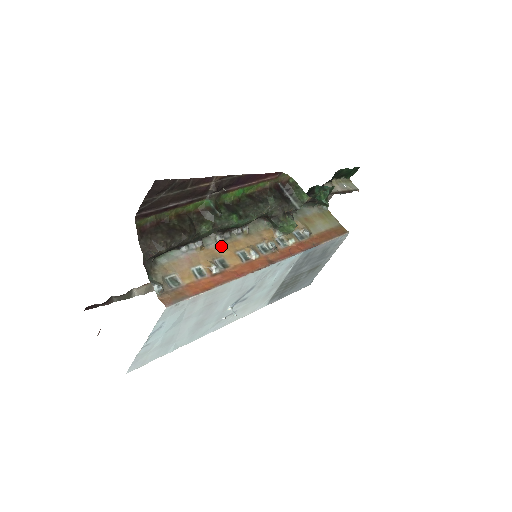
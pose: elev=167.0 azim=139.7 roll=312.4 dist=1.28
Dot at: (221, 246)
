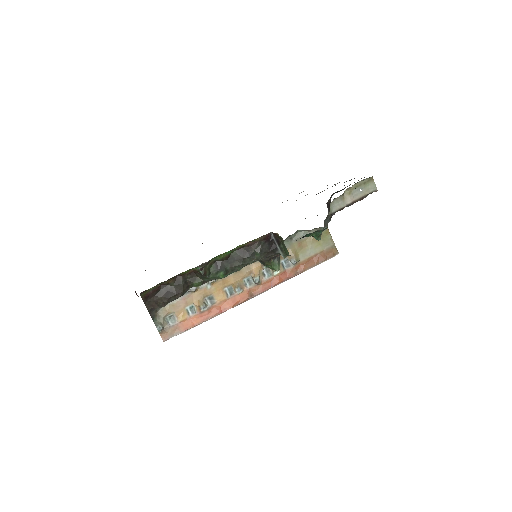
Dot at: (212, 285)
